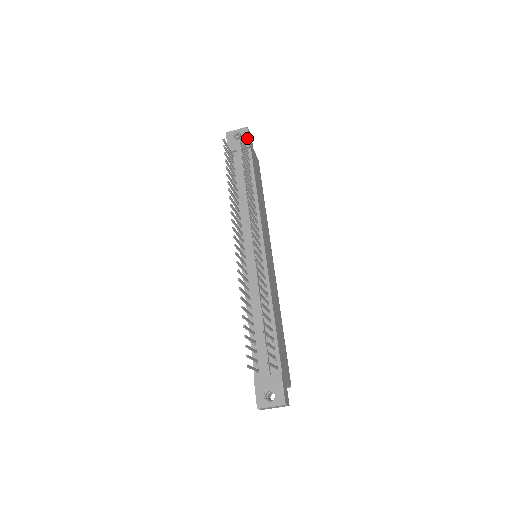
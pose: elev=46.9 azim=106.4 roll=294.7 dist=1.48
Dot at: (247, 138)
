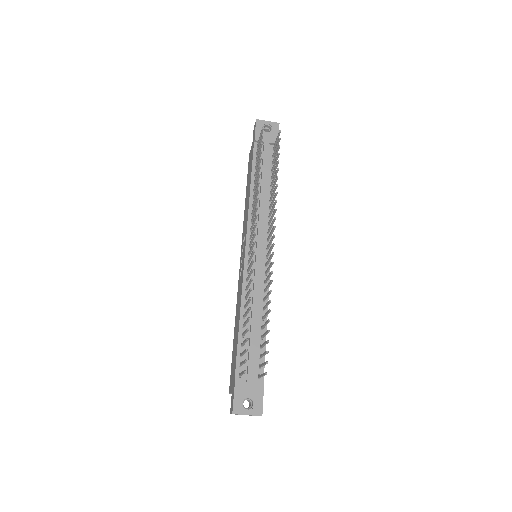
Dot at: (277, 134)
